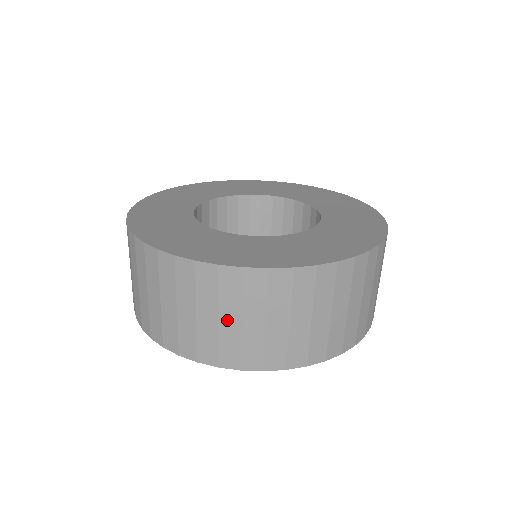
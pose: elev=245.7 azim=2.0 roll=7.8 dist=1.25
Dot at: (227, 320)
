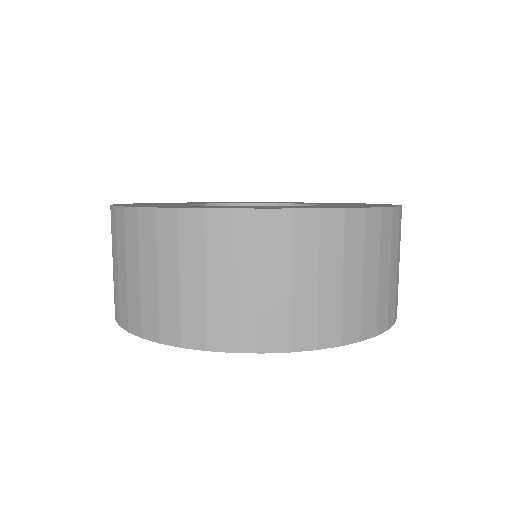
Dot at: (244, 283)
